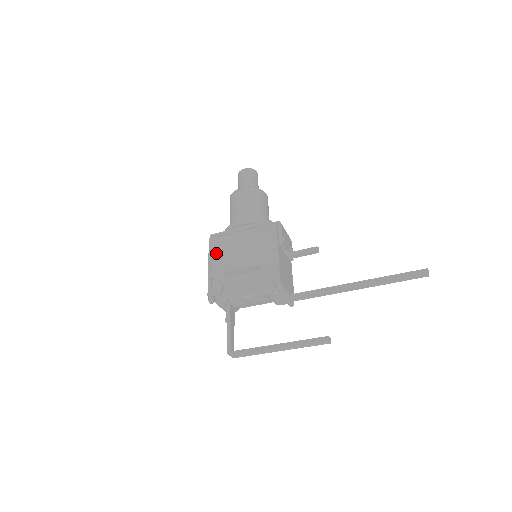
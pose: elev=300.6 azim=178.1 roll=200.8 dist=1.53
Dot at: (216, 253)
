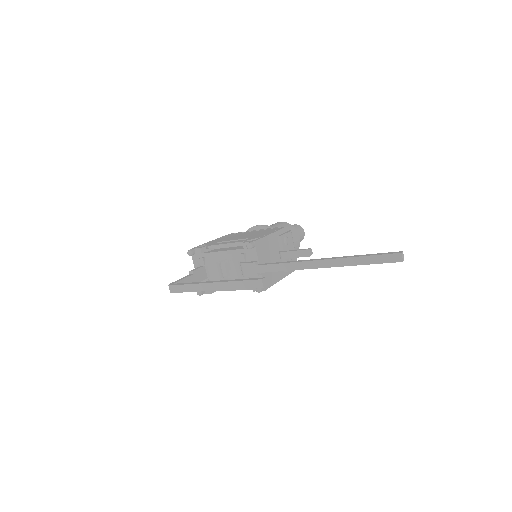
Dot at: (223, 237)
